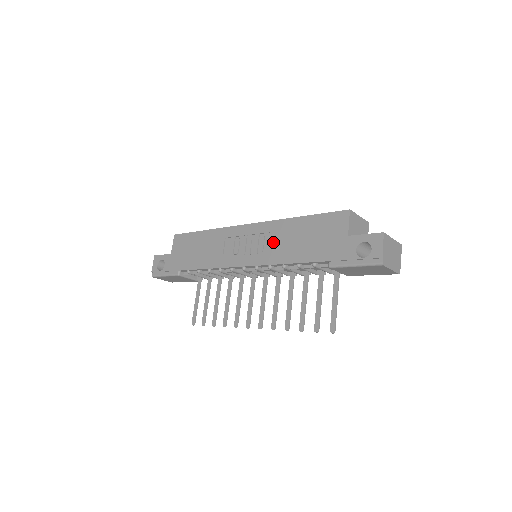
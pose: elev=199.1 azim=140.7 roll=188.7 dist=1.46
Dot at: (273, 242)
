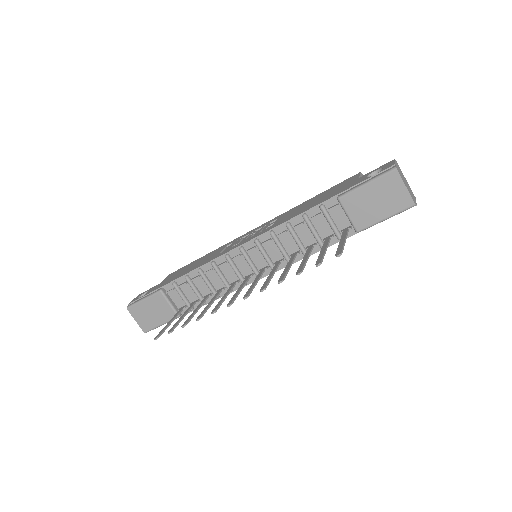
Dot at: (279, 219)
